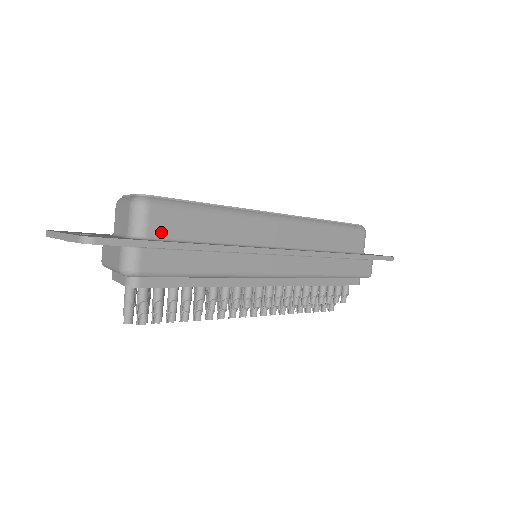
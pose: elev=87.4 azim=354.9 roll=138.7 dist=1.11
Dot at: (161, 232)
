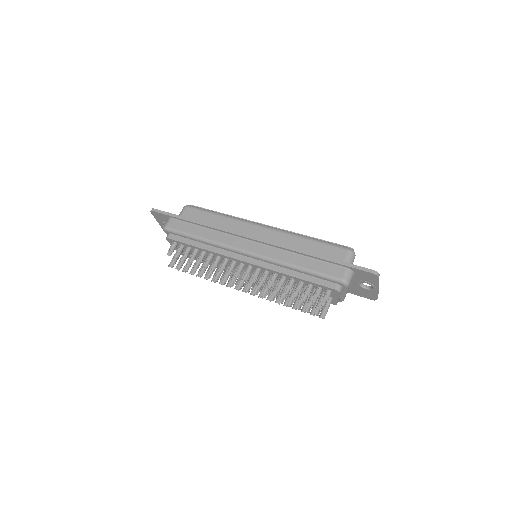
Dot at: occluded
